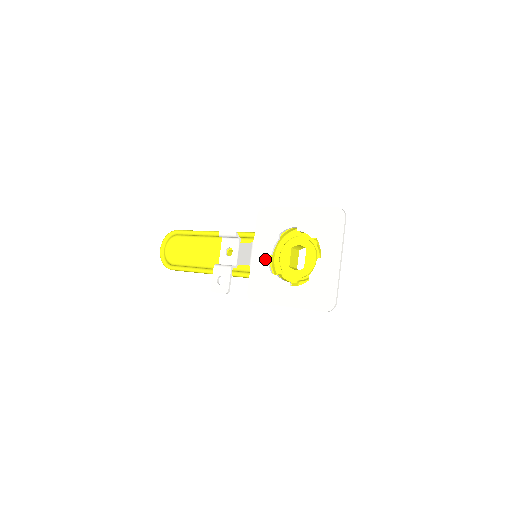
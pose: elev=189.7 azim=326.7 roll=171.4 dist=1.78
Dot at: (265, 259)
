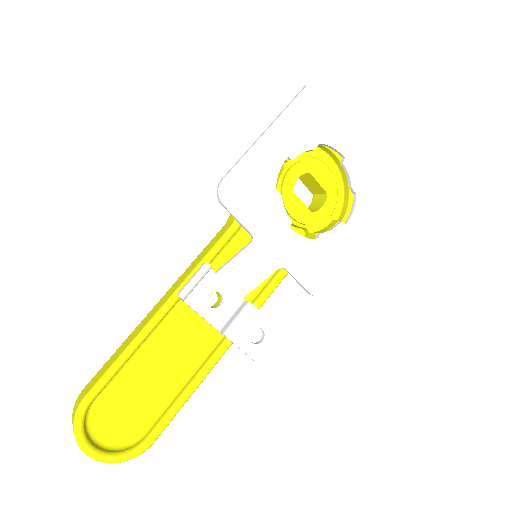
Dot at: (291, 236)
